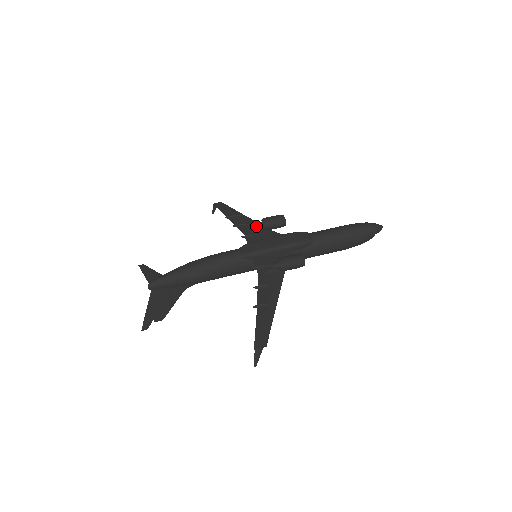
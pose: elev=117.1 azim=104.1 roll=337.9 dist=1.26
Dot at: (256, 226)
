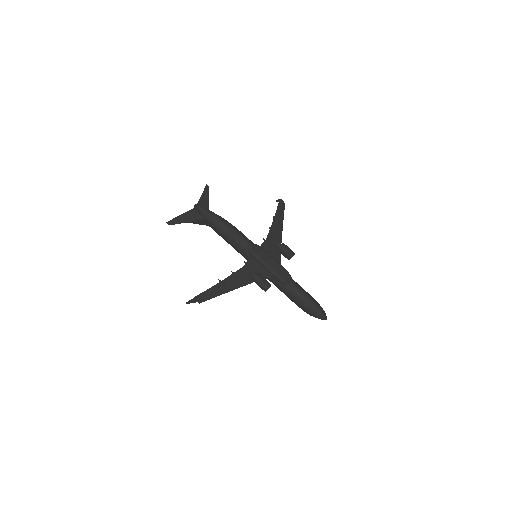
Dot at: (276, 242)
